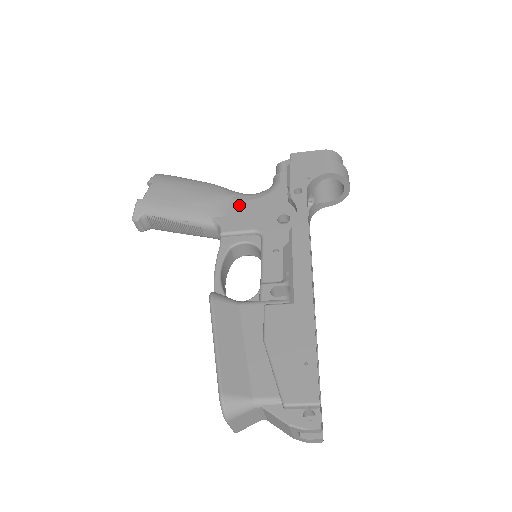
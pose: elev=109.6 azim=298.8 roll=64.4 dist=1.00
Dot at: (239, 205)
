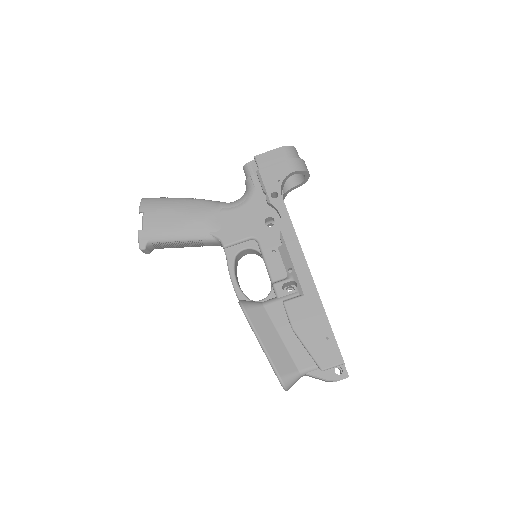
Dot at: (228, 216)
